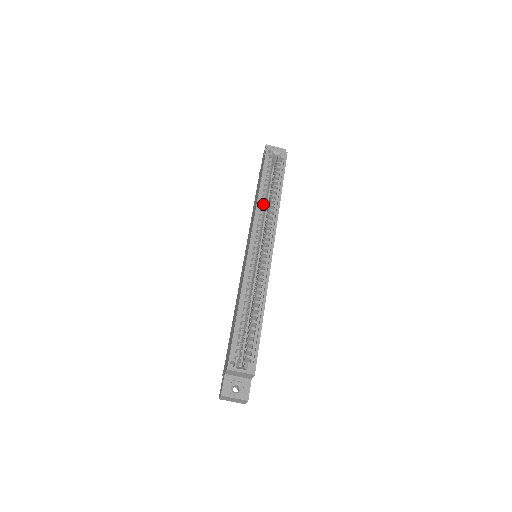
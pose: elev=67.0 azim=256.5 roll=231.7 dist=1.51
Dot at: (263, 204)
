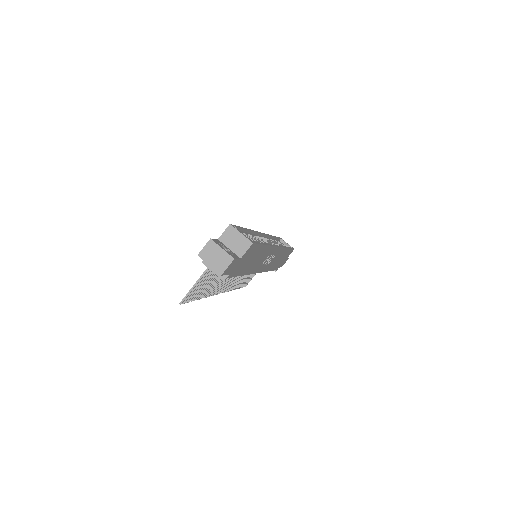
Dot at: occluded
